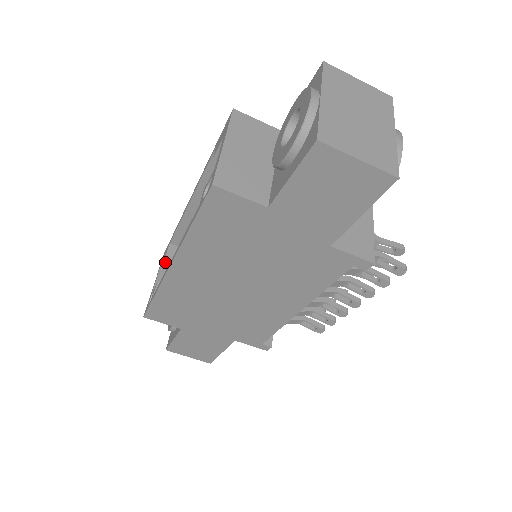
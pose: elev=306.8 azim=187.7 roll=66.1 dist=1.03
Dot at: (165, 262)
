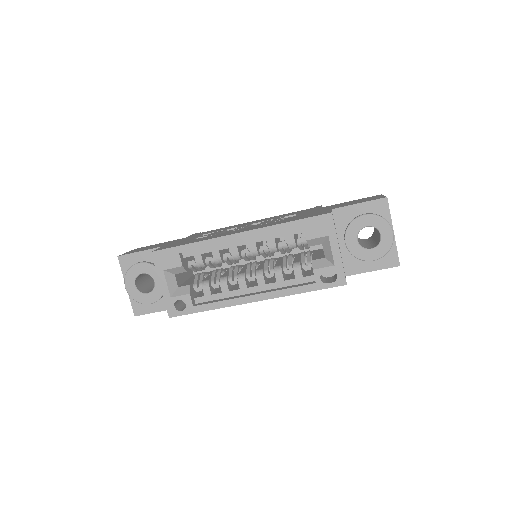
Dot at: (176, 269)
